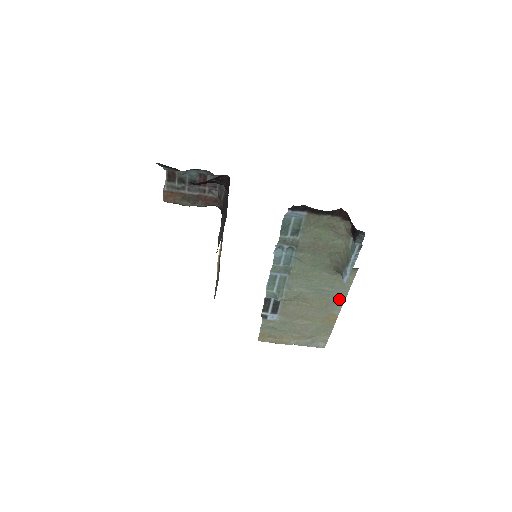
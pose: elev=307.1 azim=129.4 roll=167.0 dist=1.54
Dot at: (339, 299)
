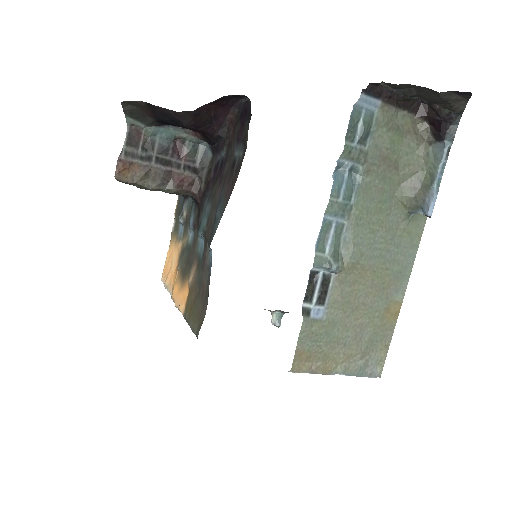
Dot at: (405, 269)
